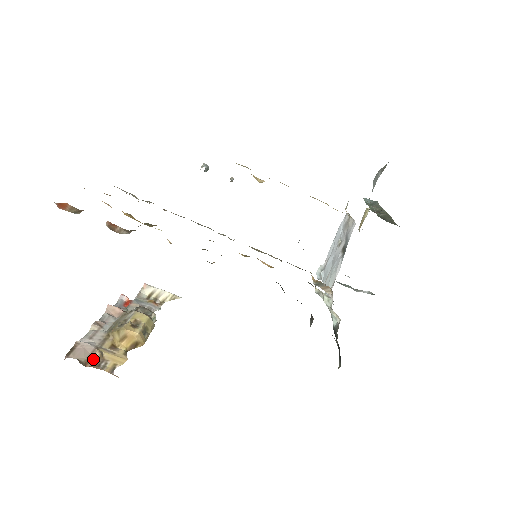
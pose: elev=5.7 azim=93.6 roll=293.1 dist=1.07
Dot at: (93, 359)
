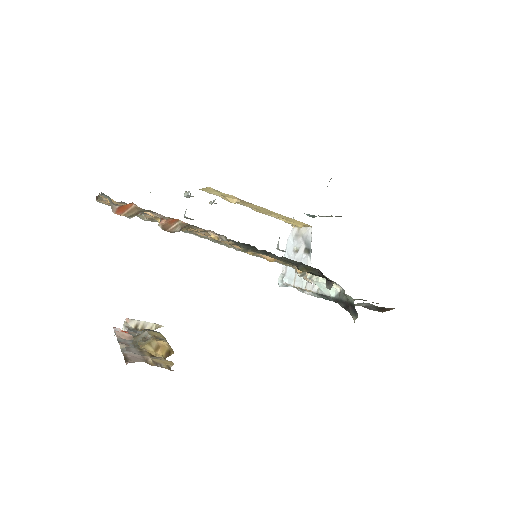
Dot at: (149, 362)
